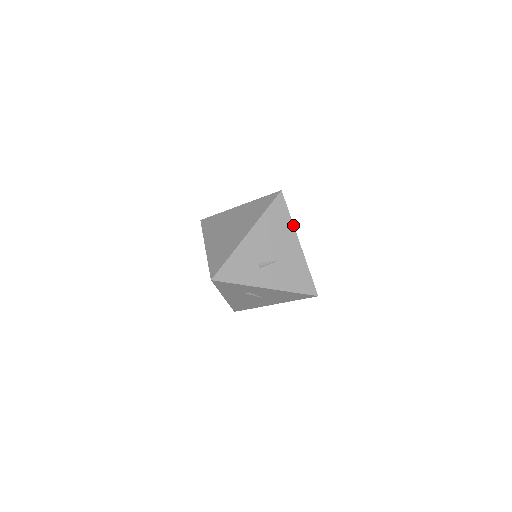
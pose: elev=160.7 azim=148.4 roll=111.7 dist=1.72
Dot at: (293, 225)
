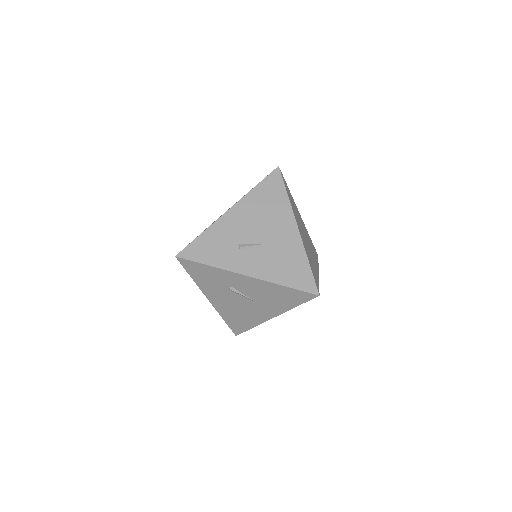
Dot at: (290, 205)
